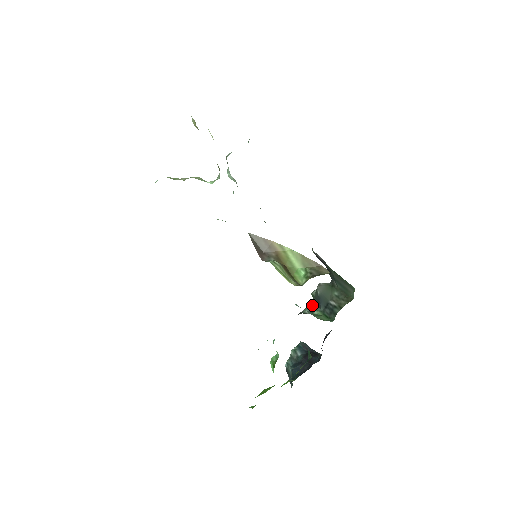
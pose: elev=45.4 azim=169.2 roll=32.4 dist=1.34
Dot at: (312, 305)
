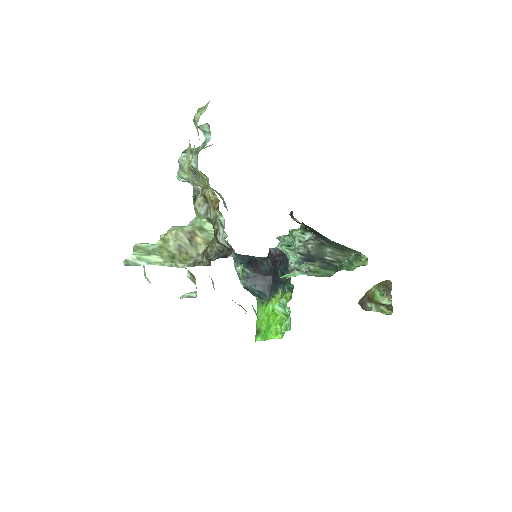
Dot at: (300, 260)
